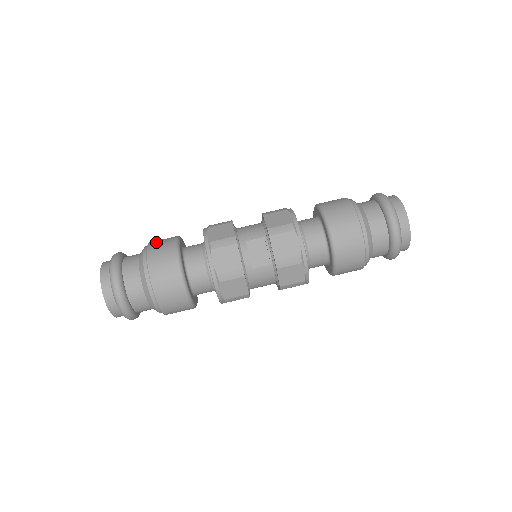
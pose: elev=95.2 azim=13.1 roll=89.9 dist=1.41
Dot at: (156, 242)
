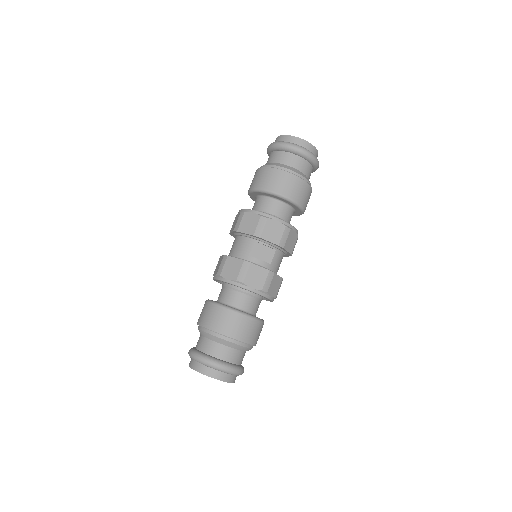
Dot at: (204, 319)
